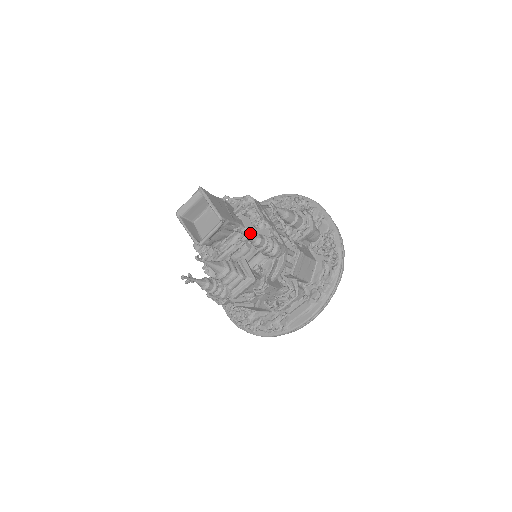
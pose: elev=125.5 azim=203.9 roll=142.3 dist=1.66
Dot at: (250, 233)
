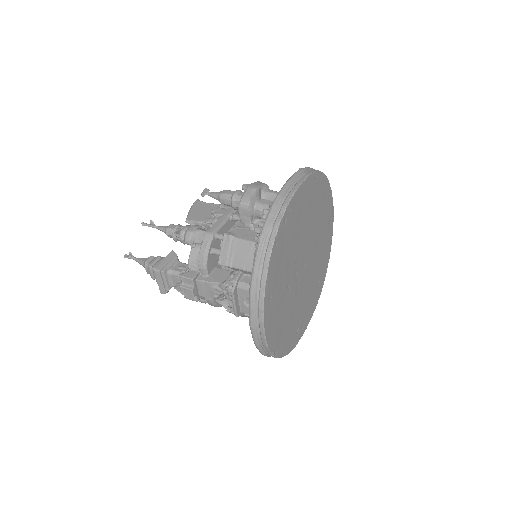
Dot at: occluded
